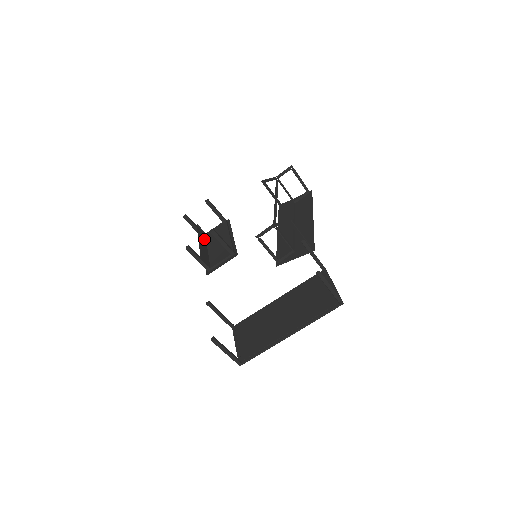
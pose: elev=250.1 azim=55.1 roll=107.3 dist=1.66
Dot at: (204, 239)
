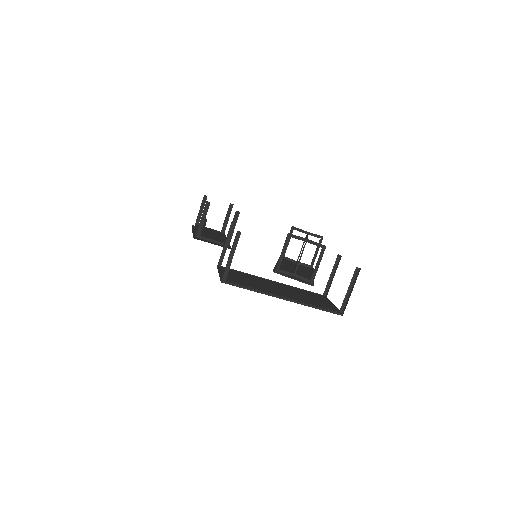
Dot at: occluded
